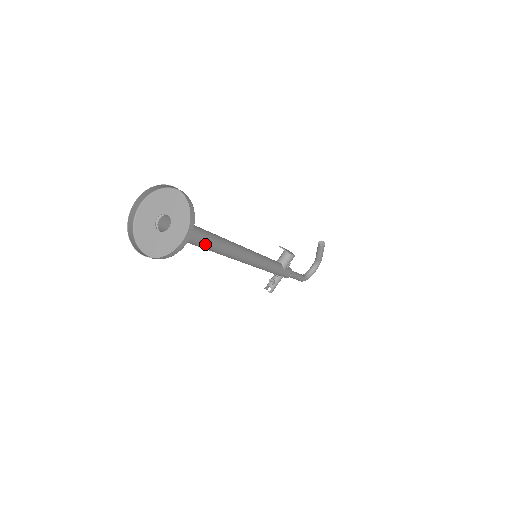
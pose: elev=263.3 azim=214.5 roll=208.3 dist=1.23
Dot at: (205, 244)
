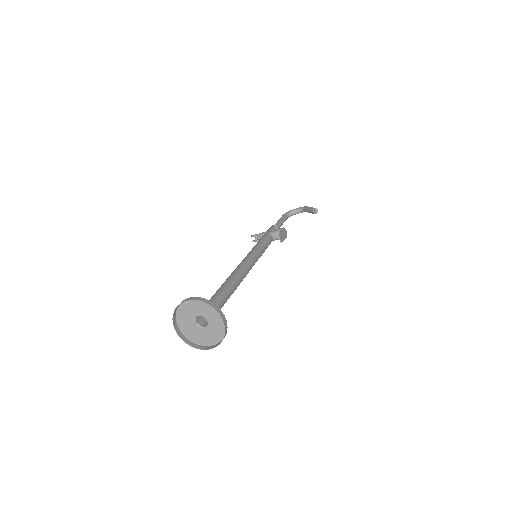
Dot at: occluded
